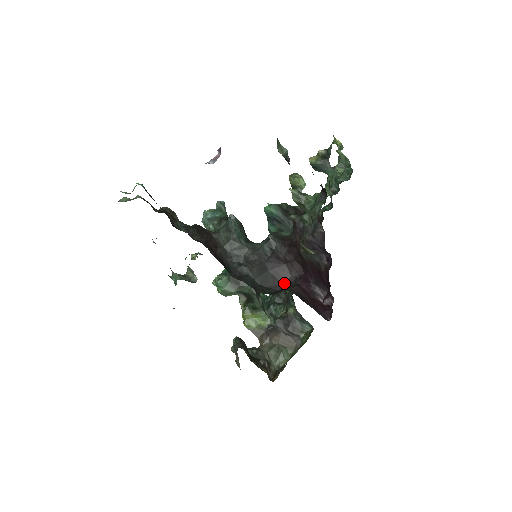
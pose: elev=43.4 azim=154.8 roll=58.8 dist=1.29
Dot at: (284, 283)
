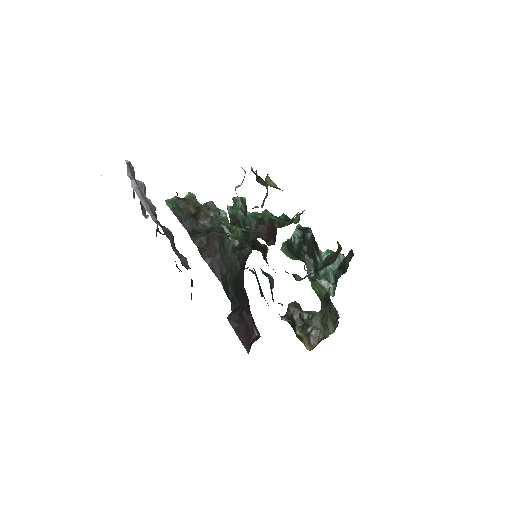
Dot at: (245, 300)
